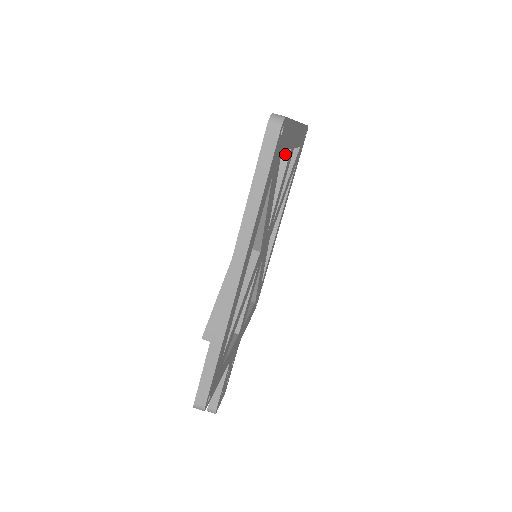
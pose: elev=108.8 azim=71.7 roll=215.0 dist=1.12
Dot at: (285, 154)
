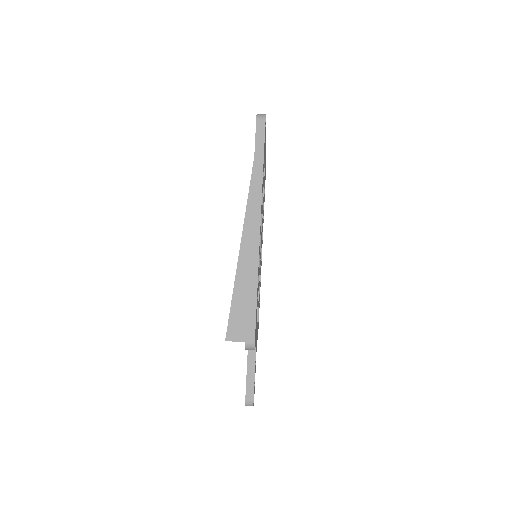
Dot at: occluded
